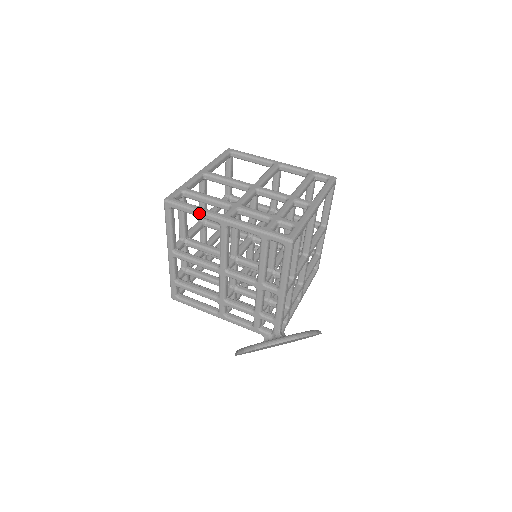
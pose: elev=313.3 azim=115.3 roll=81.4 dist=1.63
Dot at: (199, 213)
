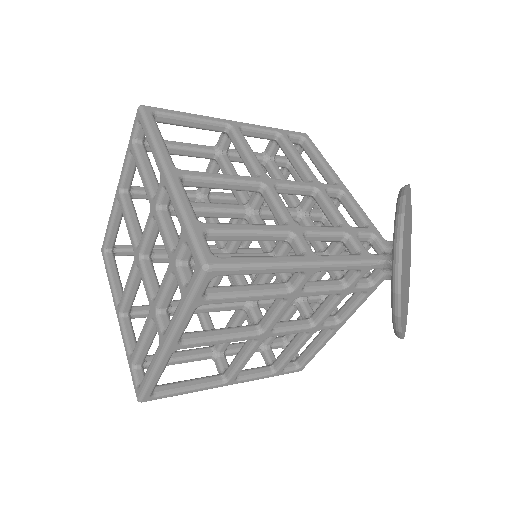
Dot at: (198, 115)
